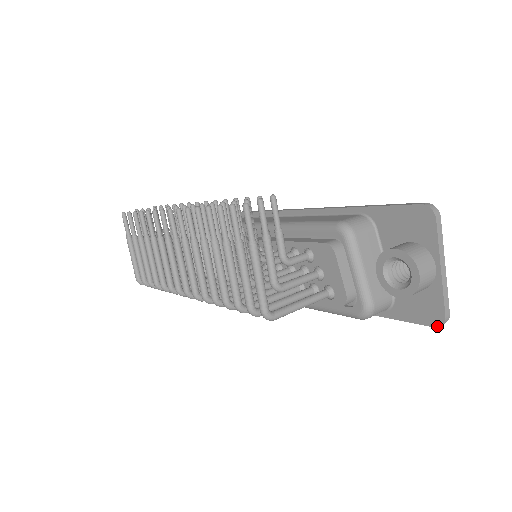
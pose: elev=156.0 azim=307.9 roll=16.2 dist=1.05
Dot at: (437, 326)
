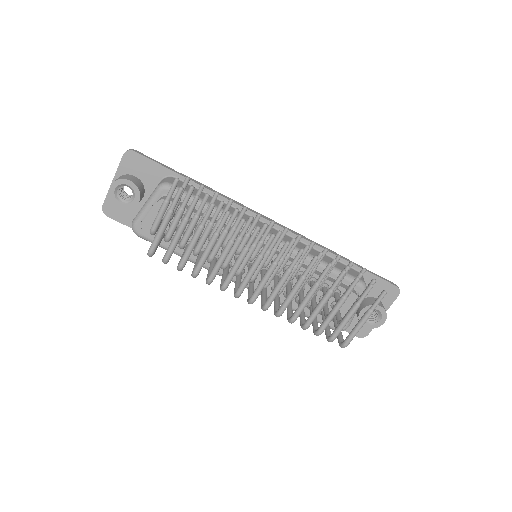
Dot at: (360, 337)
